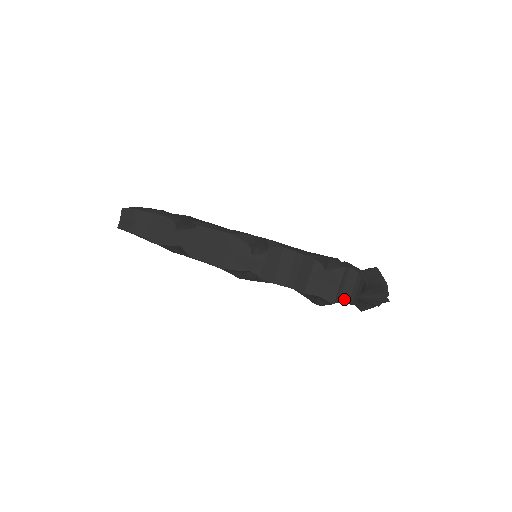
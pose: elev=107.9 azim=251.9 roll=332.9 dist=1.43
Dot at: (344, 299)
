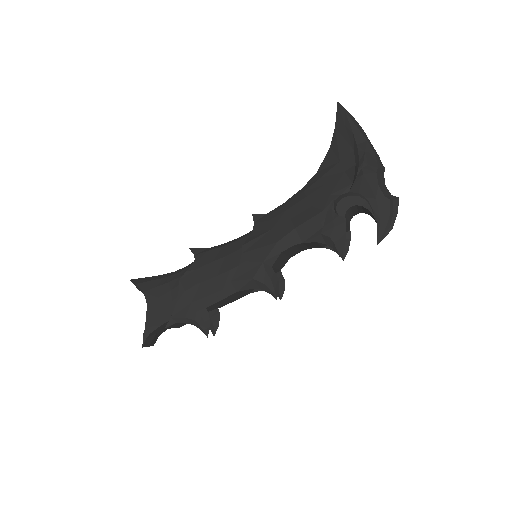
Dot at: (353, 215)
